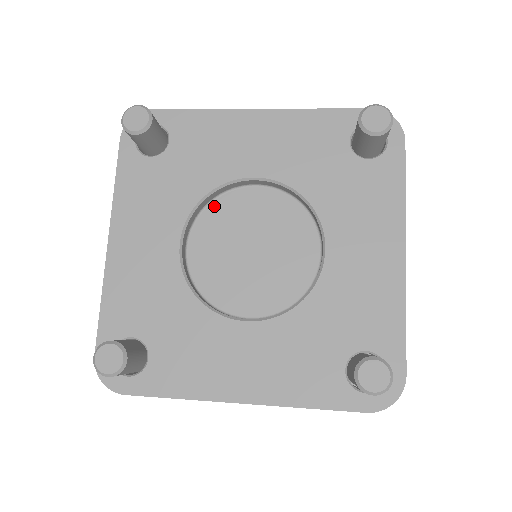
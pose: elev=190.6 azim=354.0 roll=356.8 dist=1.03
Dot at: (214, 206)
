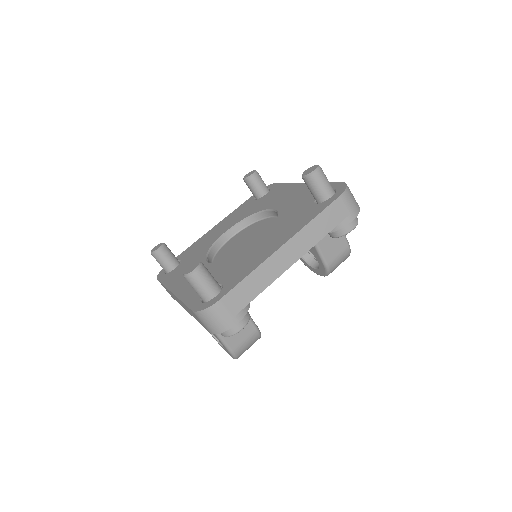
Dot at: (218, 255)
